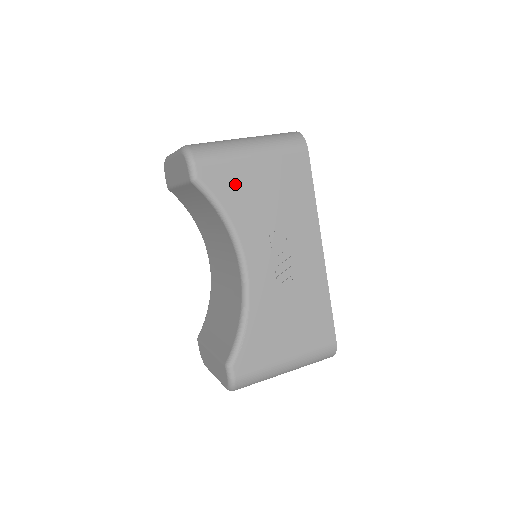
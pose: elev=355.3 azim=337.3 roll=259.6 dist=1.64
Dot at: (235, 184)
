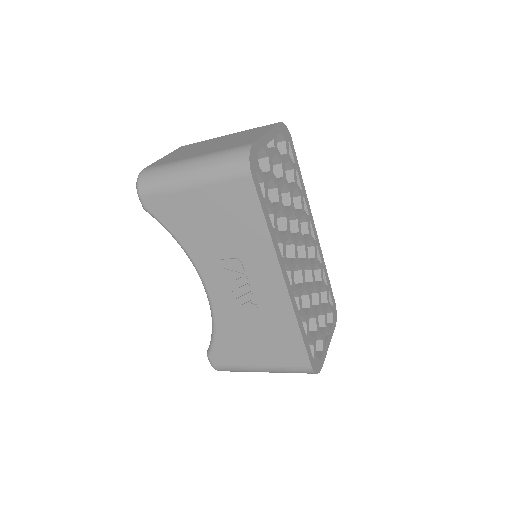
Dot at: (179, 214)
